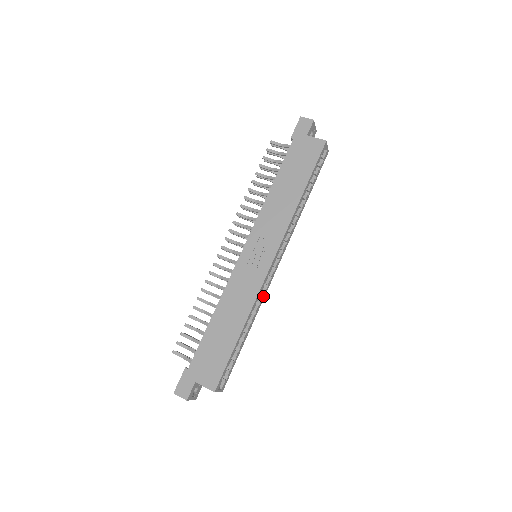
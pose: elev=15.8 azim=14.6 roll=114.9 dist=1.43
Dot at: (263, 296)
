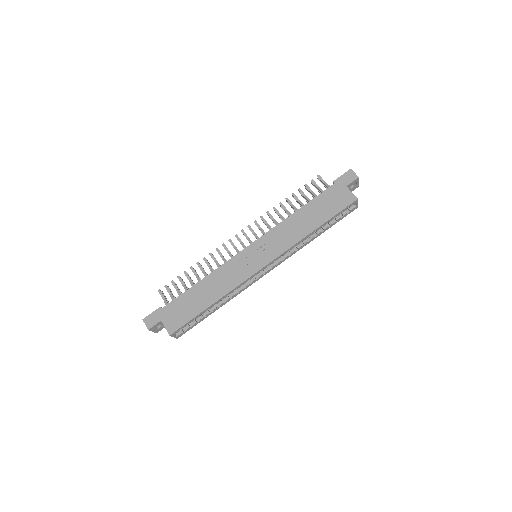
Dot at: (244, 288)
